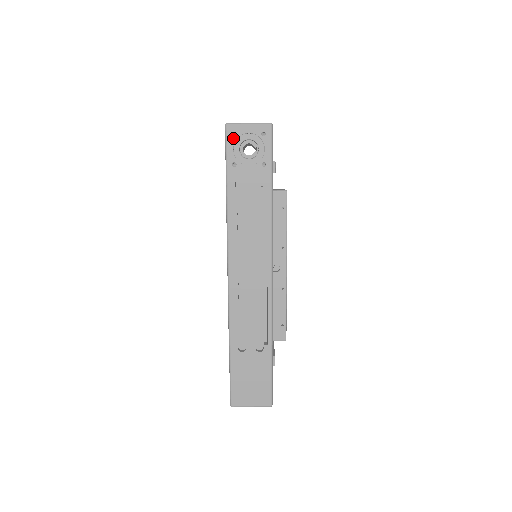
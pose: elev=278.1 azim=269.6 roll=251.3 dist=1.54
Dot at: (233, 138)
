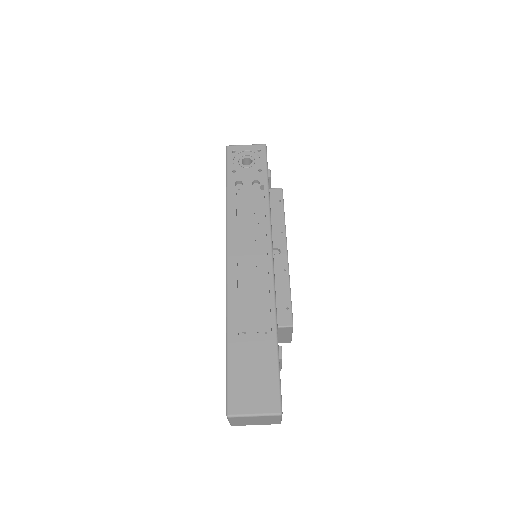
Dot at: (233, 154)
